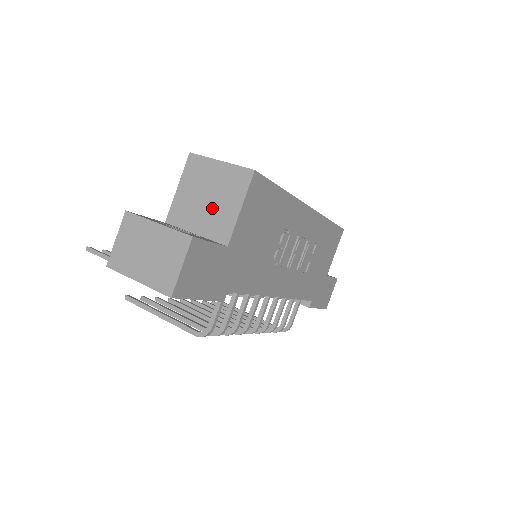
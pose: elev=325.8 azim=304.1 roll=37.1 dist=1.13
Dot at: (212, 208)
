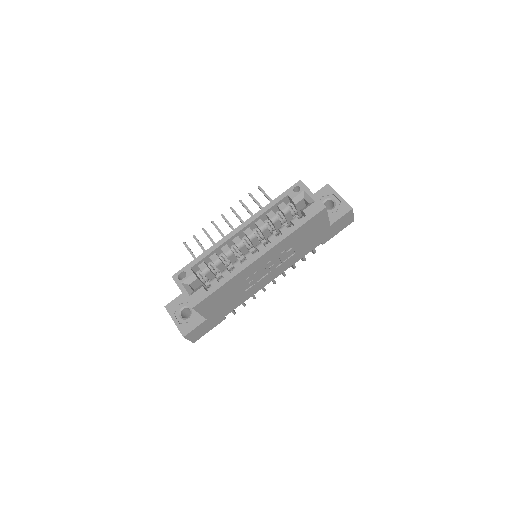
Dot at: occluded
